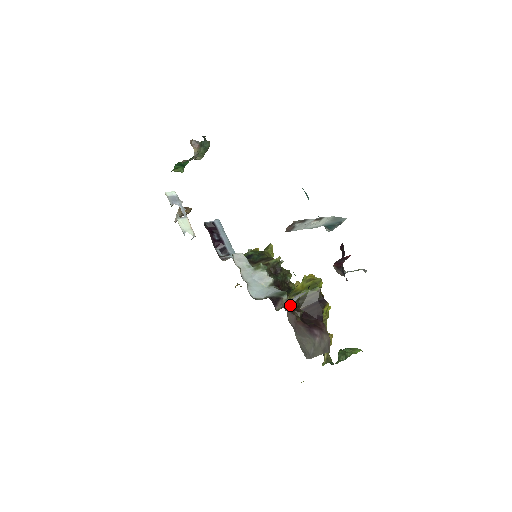
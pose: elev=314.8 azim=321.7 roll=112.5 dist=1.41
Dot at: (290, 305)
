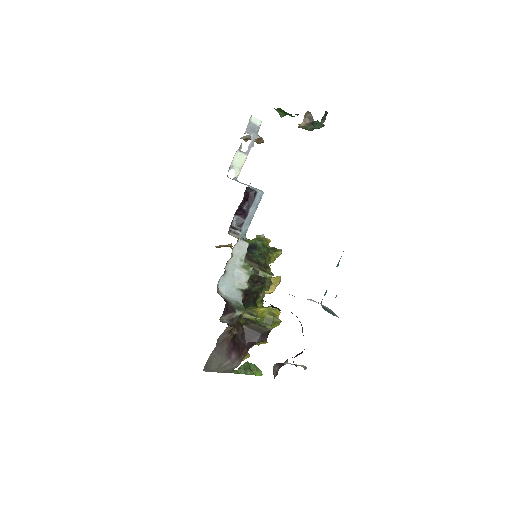
Dot at: occluded
